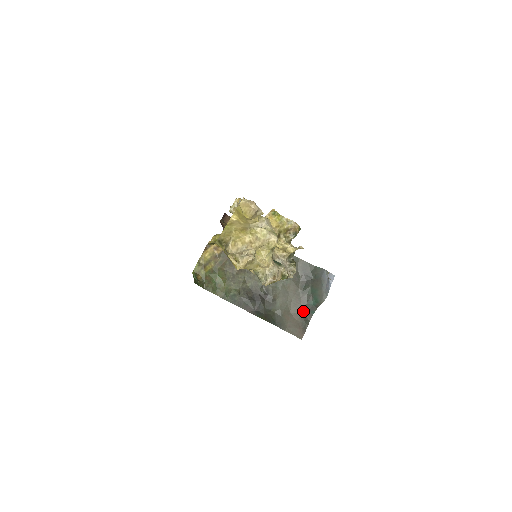
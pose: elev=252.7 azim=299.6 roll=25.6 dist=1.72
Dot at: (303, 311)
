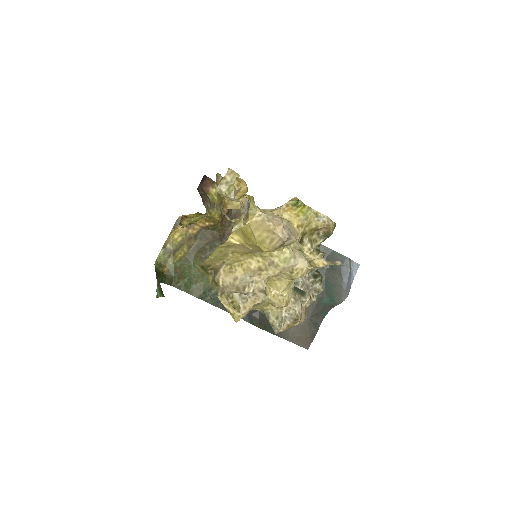
Dot at: (312, 312)
